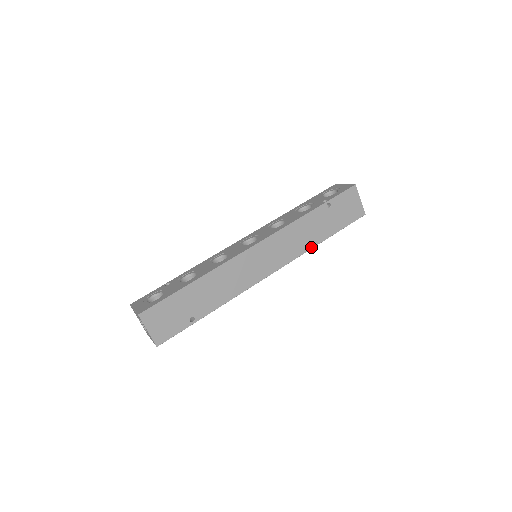
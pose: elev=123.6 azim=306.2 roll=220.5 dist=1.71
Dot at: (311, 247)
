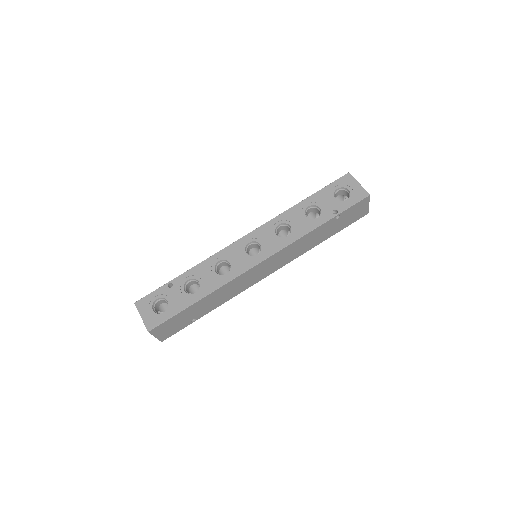
Dot at: (309, 249)
